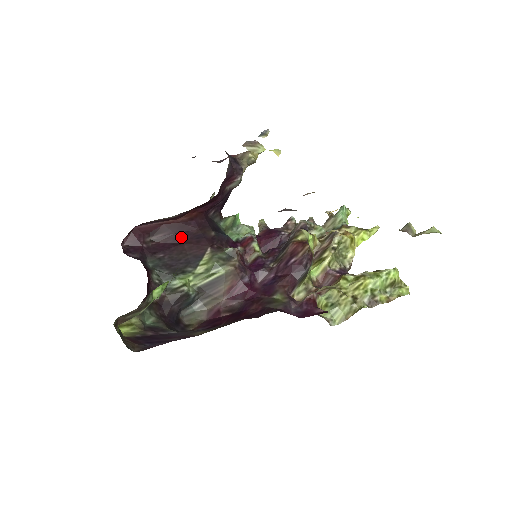
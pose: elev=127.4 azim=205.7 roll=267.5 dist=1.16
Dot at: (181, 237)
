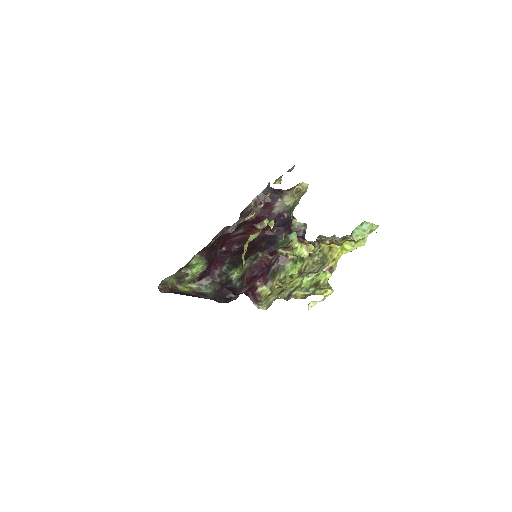
Dot at: (248, 246)
